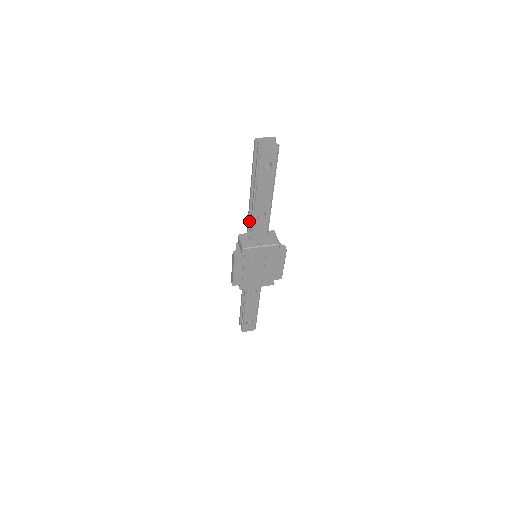
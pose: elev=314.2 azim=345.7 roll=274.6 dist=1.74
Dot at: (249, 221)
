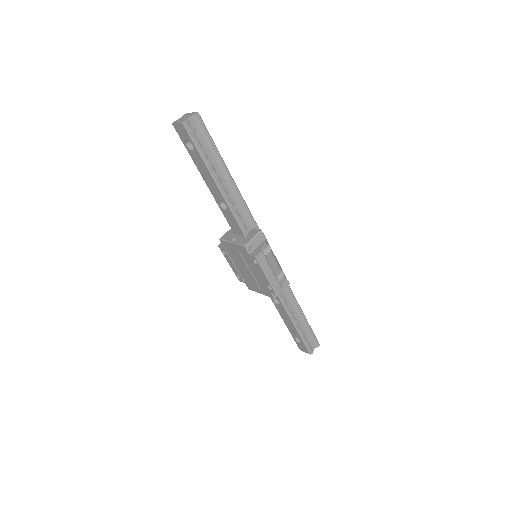
Dot at: occluded
